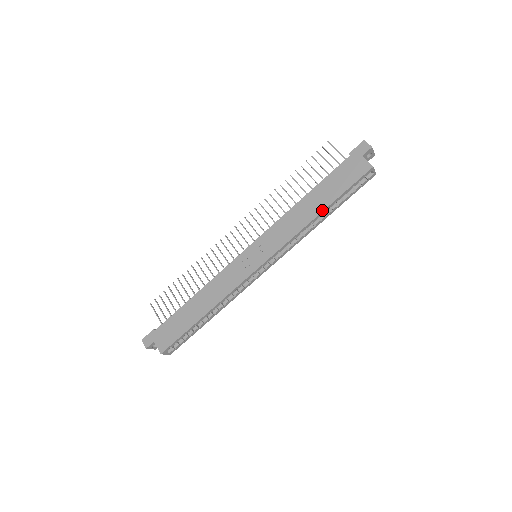
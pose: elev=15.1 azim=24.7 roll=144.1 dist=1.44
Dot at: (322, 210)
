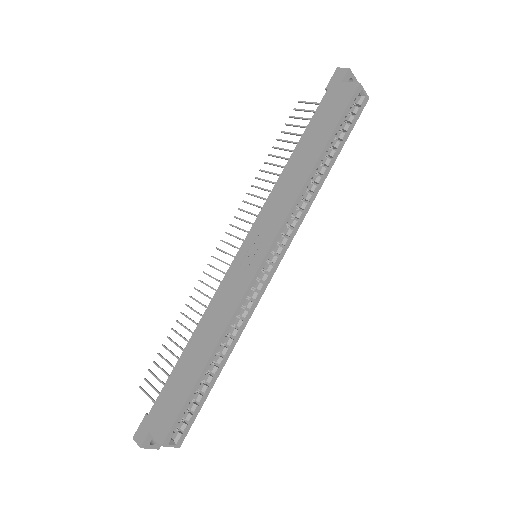
Dot at: (317, 157)
